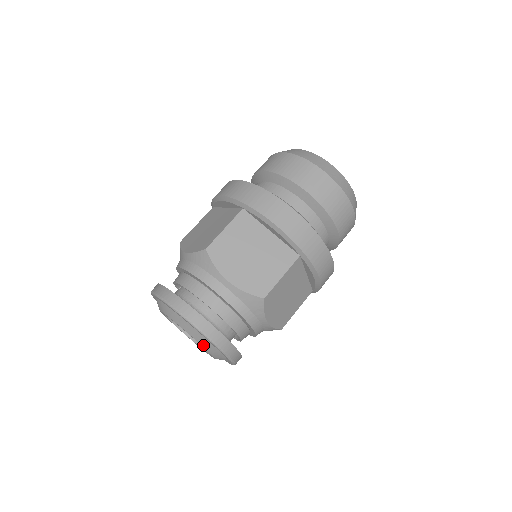
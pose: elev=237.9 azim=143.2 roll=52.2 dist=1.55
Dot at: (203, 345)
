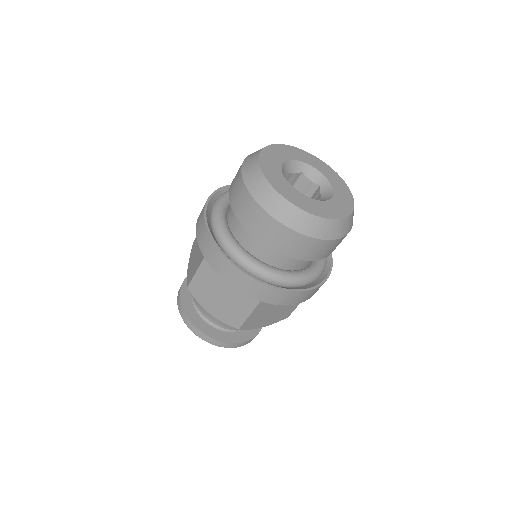
Dot at: occluded
